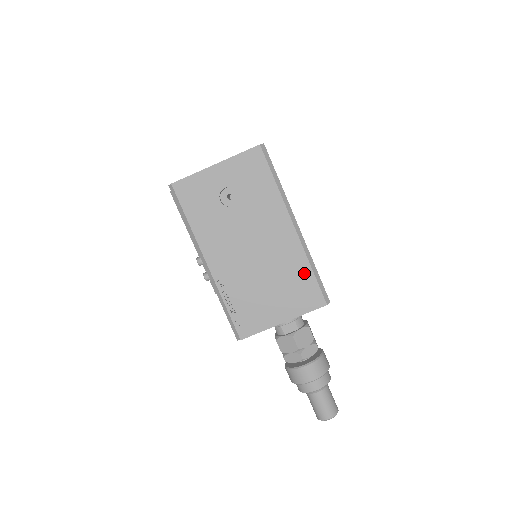
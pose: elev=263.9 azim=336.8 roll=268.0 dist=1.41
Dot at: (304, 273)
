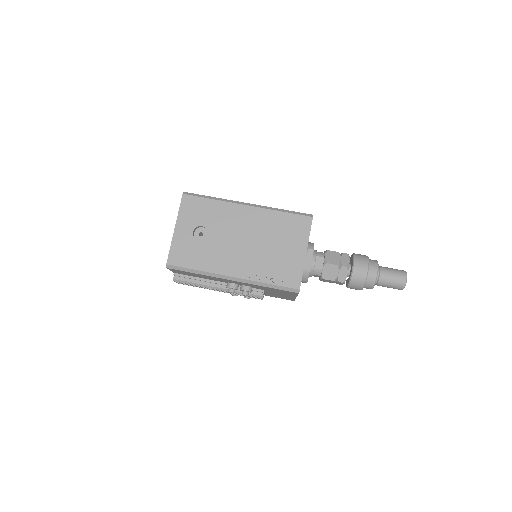
Dot at: (282, 218)
